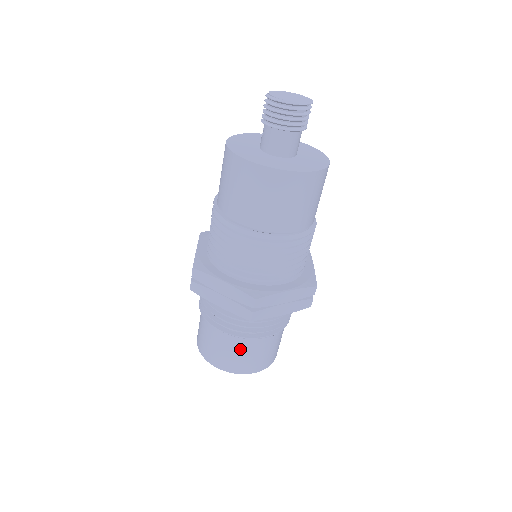
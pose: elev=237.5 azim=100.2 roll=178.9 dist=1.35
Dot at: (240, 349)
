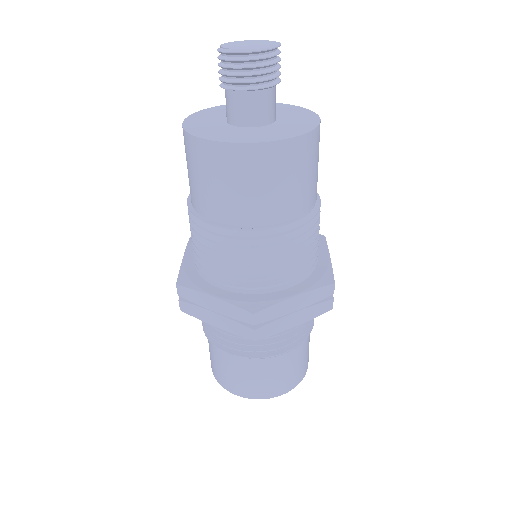
Dot at: (256, 371)
